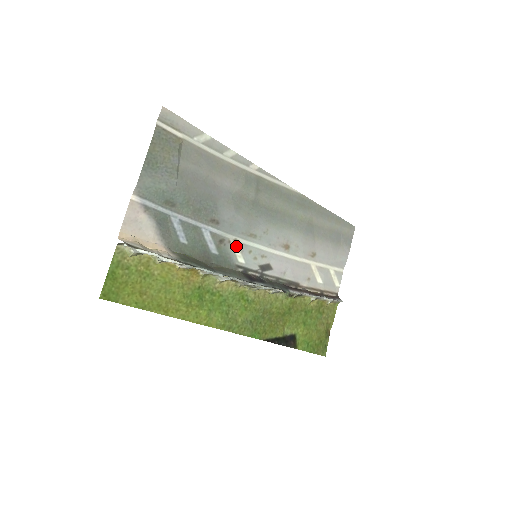
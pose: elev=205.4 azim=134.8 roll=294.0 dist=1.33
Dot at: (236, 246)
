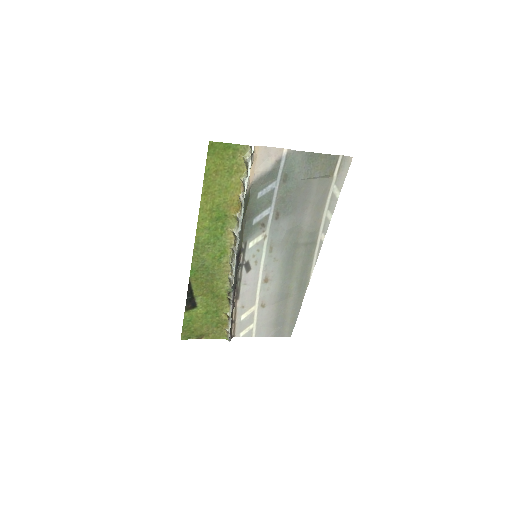
Dot at: (261, 238)
